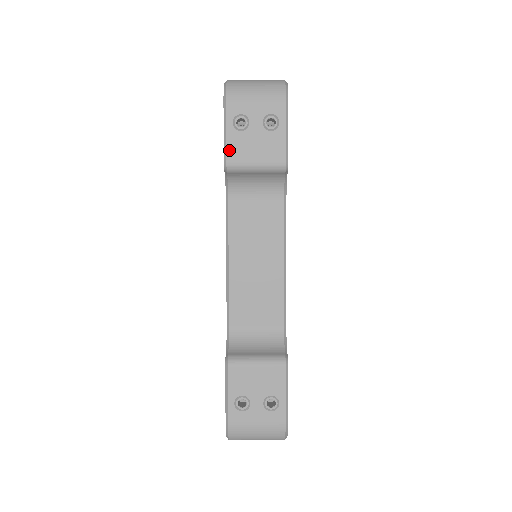
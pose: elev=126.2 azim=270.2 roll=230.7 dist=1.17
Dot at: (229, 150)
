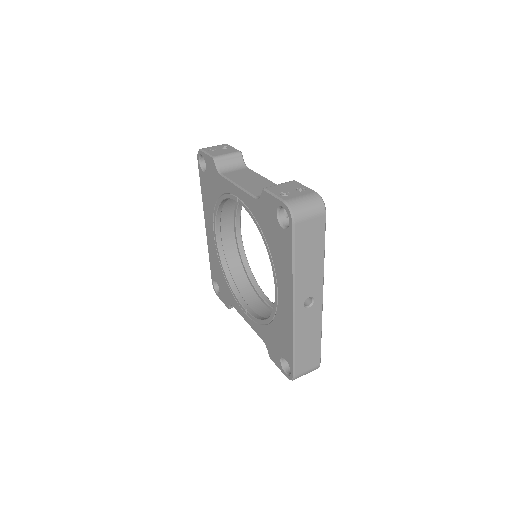
Dot at: (212, 155)
